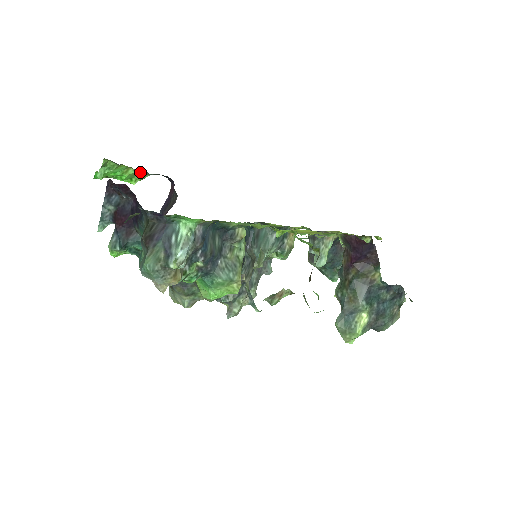
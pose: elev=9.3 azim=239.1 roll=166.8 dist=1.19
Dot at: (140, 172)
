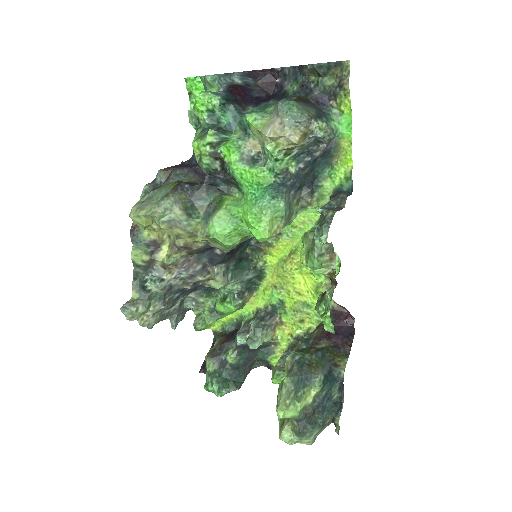
Dot at: occluded
